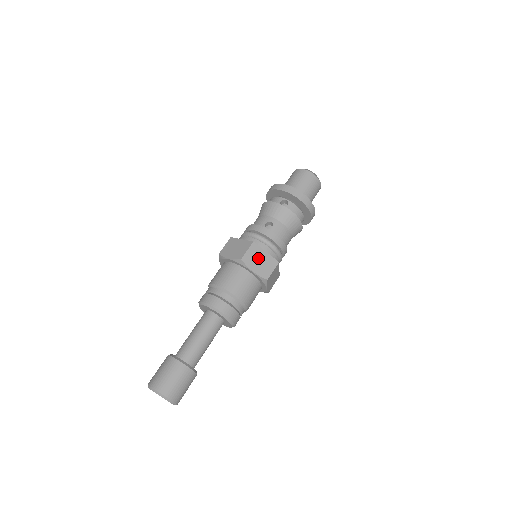
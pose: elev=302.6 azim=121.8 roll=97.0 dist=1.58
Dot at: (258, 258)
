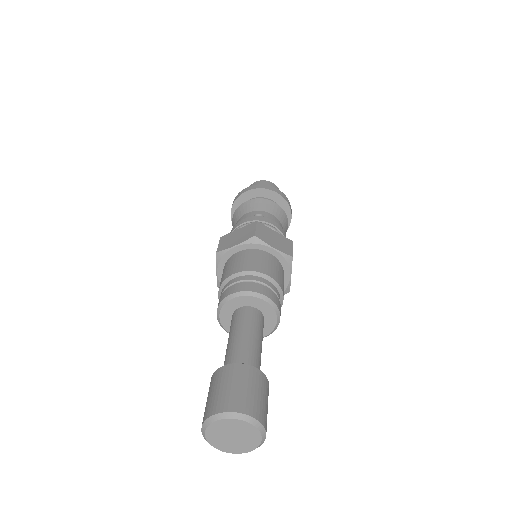
Dot at: (271, 236)
